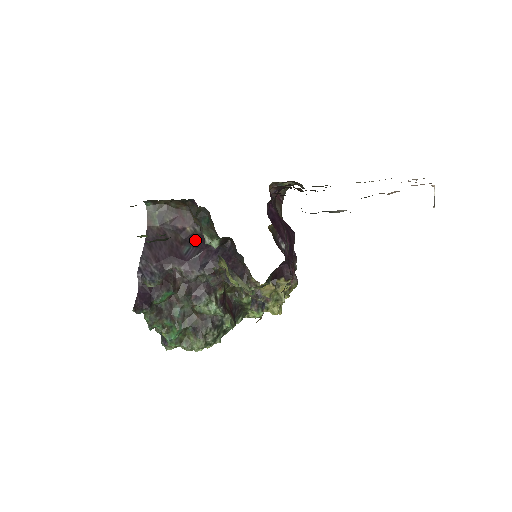
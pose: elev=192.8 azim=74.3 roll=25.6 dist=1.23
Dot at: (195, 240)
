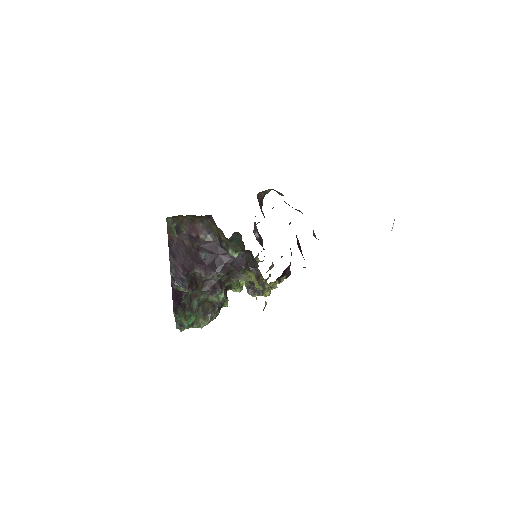
Dot at: (209, 247)
